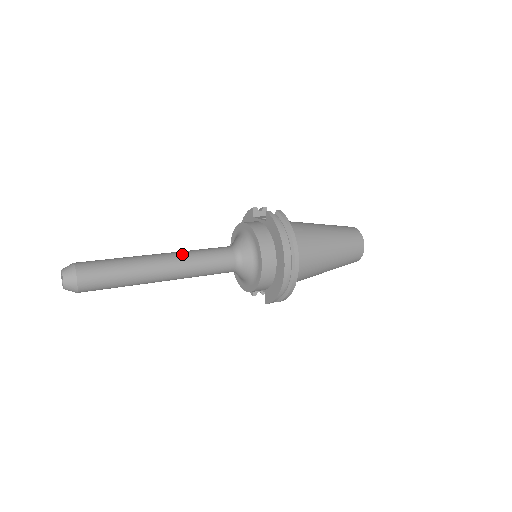
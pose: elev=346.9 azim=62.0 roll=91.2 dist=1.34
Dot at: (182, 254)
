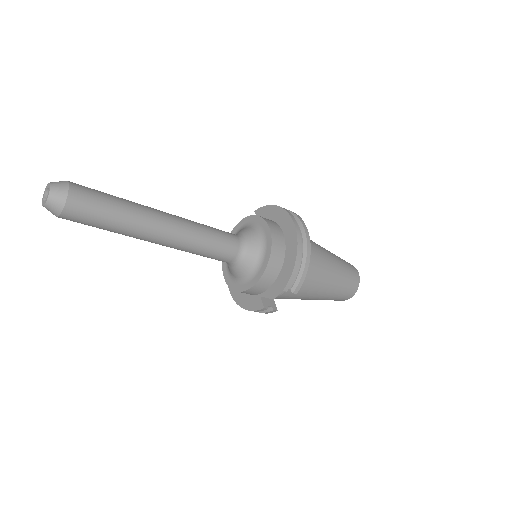
Dot at: occluded
